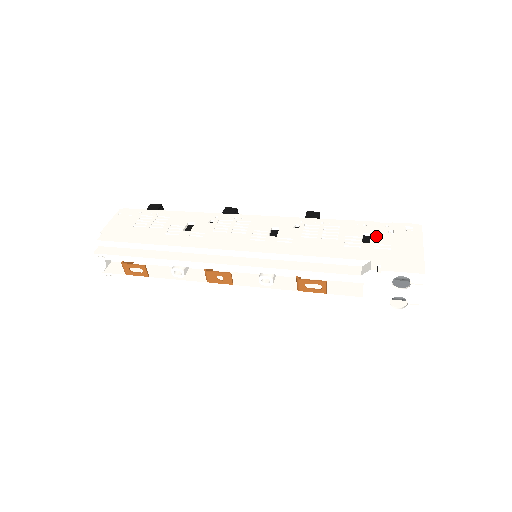
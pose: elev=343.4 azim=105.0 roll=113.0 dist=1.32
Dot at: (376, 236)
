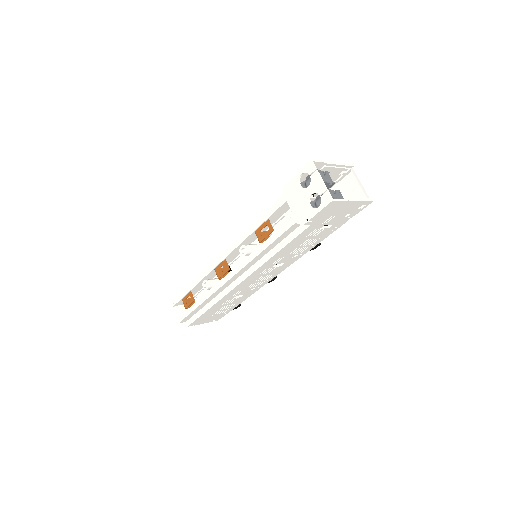
Dot at: occluded
